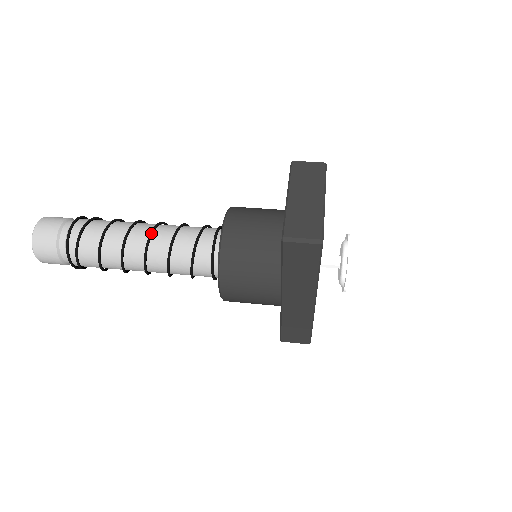
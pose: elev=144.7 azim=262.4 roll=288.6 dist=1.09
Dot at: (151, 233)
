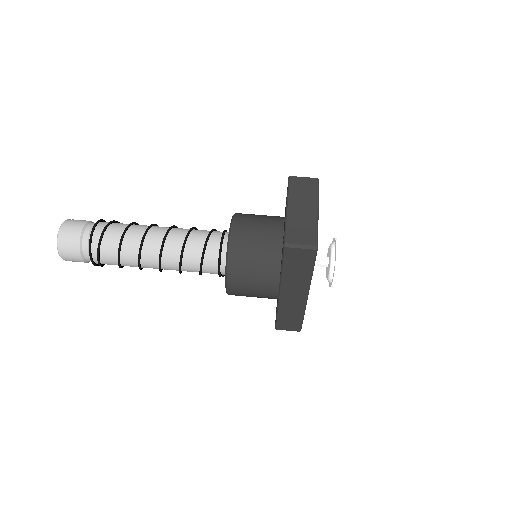
Dot at: (165, 236)
